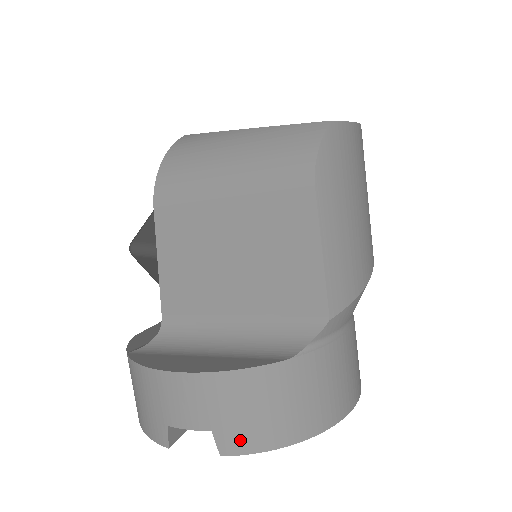
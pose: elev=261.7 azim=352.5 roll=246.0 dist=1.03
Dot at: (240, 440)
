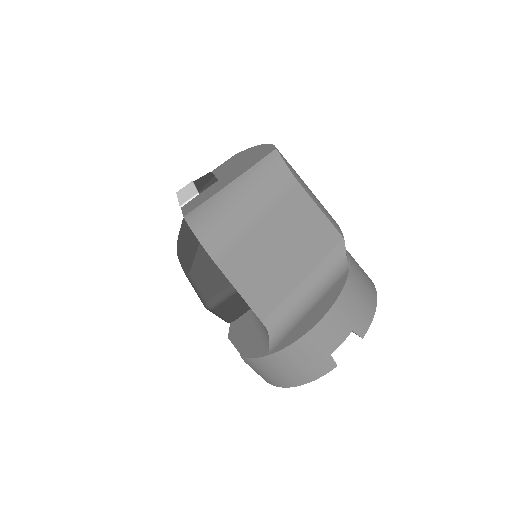
Dot at: (364, 322)
